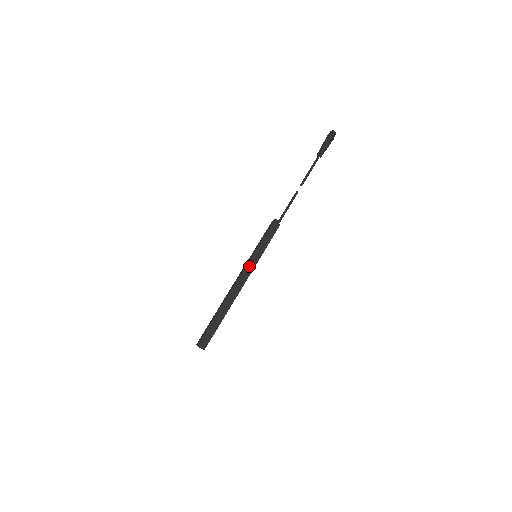
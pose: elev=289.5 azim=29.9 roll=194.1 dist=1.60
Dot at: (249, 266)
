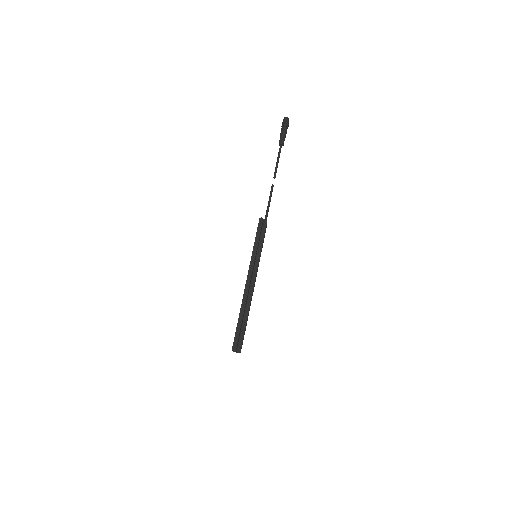
Dot at: (251, 267)
